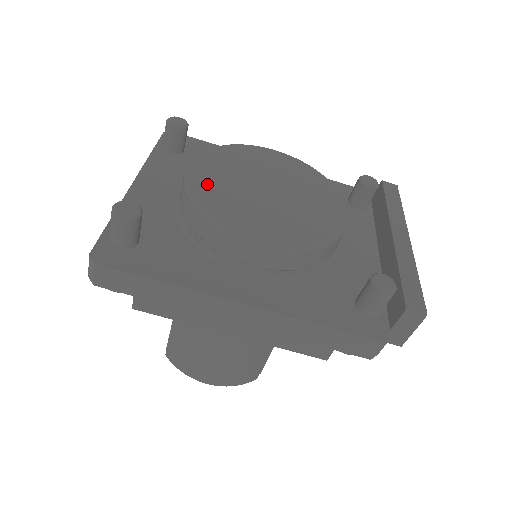
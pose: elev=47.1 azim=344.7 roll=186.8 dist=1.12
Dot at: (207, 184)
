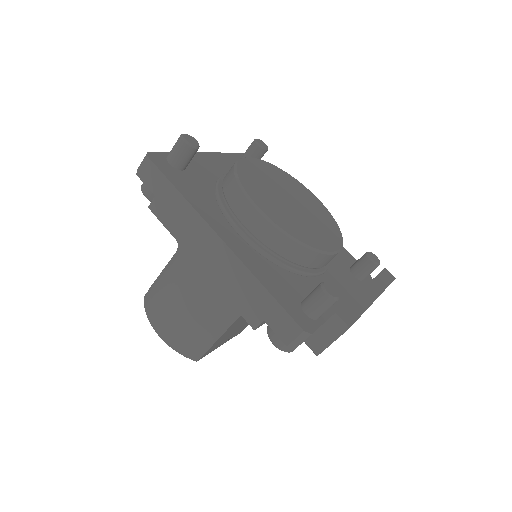
Dot at: (252, 170)
